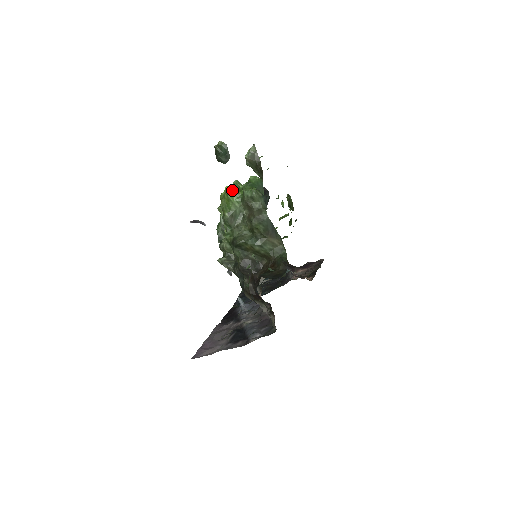
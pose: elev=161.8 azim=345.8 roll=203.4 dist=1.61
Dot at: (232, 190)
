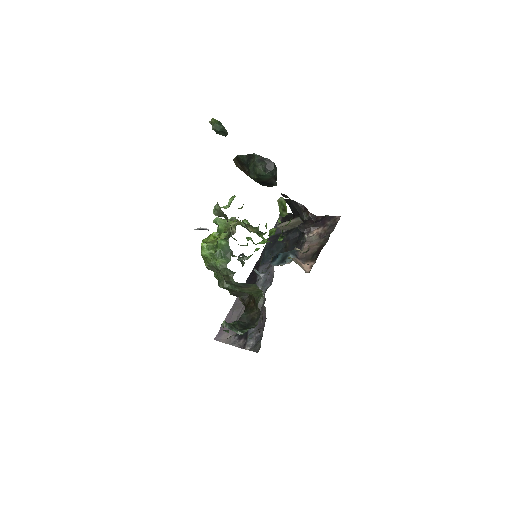
Dot at: (206, 248)
